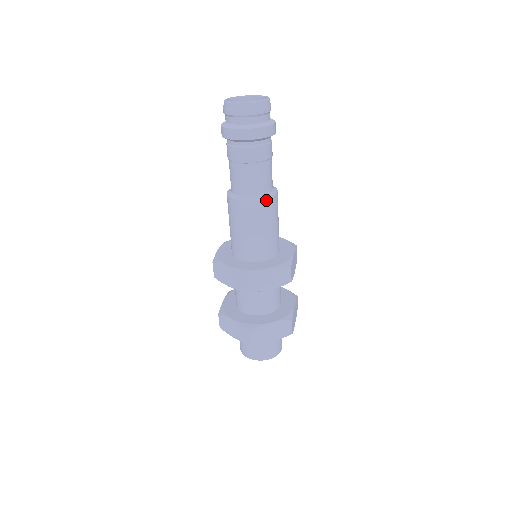
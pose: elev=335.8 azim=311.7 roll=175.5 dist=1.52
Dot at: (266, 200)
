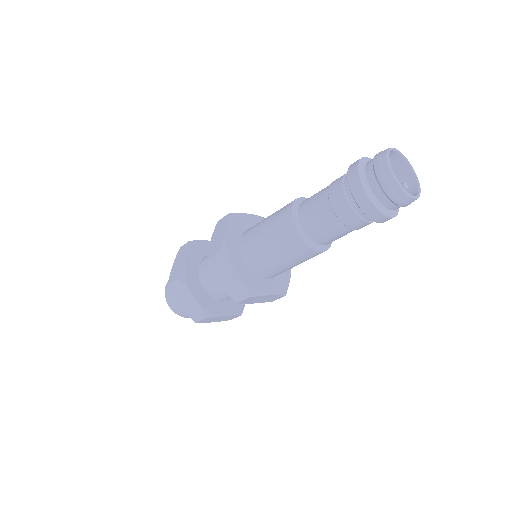
Dot at: (303, 243)
